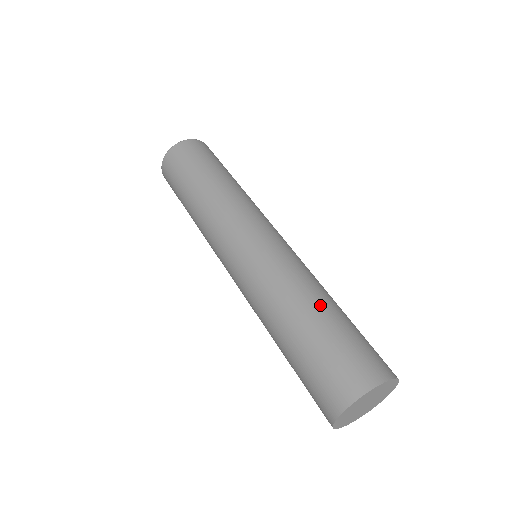
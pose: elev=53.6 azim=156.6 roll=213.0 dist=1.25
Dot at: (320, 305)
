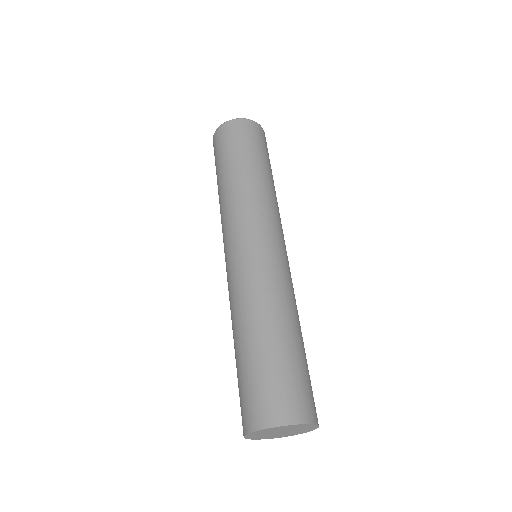
Dot at: (285, 330)
